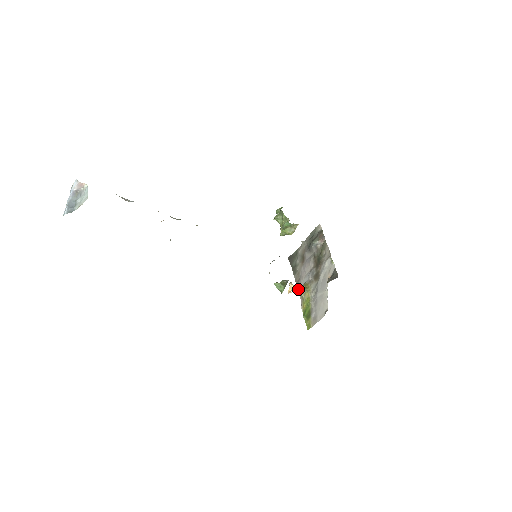
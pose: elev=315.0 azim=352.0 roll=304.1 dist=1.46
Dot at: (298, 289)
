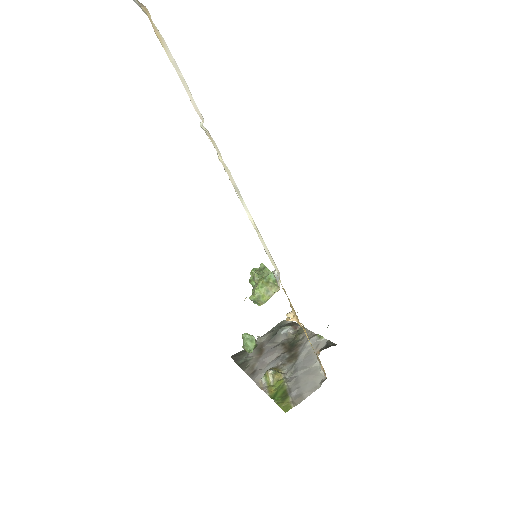
Dot at: (255, 379)
